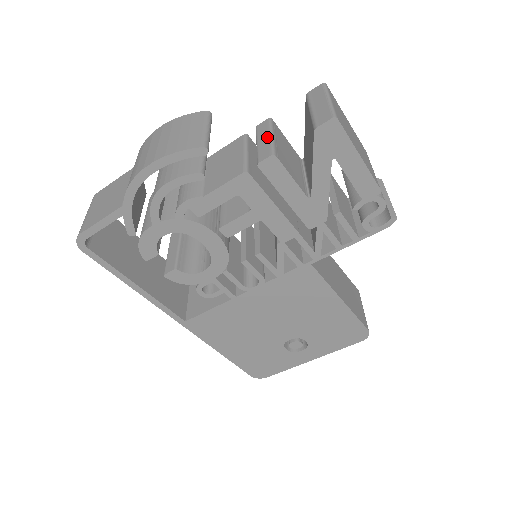
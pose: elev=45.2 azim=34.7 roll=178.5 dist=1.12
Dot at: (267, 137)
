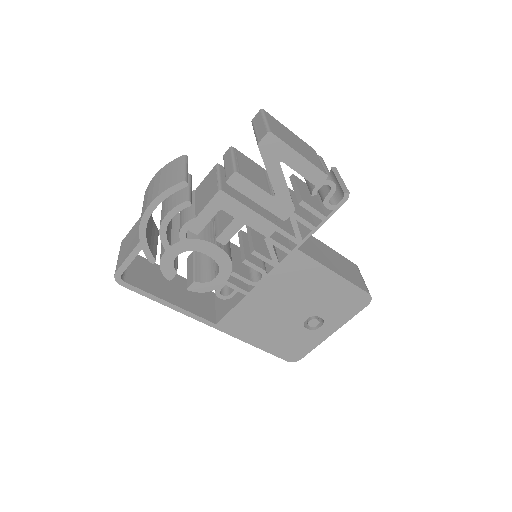
Dot at: (230, 161)
